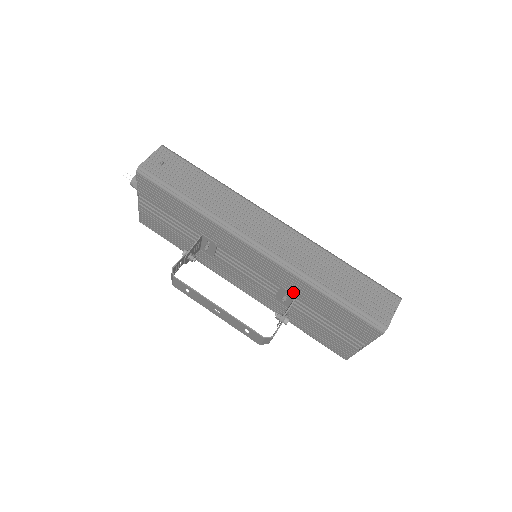
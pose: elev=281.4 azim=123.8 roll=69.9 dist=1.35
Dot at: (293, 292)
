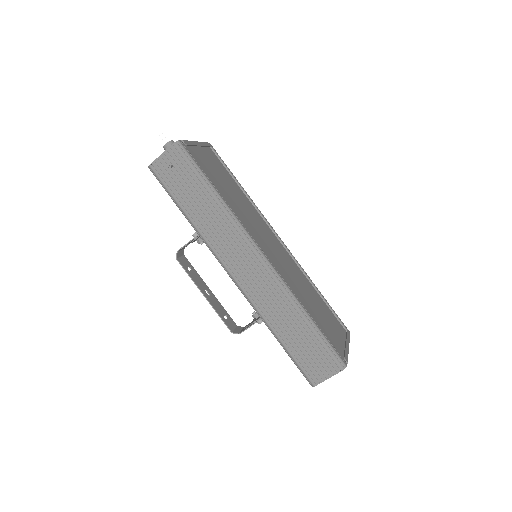
Dot at: occluded
